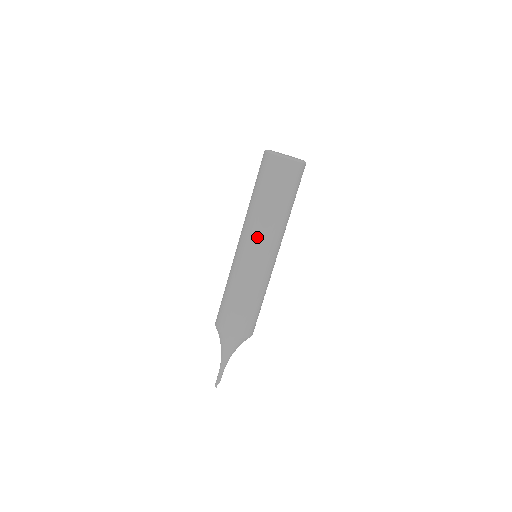
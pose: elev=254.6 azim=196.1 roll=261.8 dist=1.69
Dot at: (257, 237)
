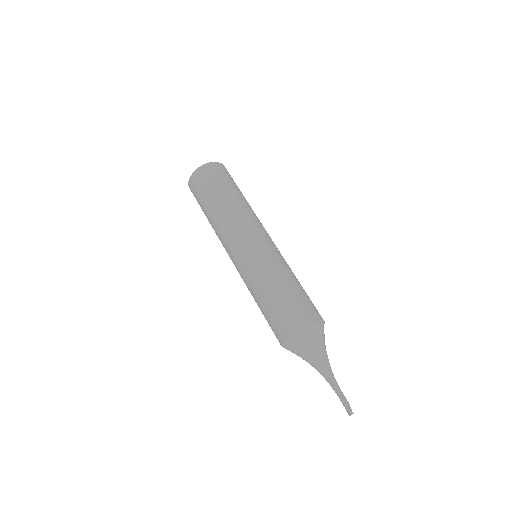
Dot at: (243, 225)
